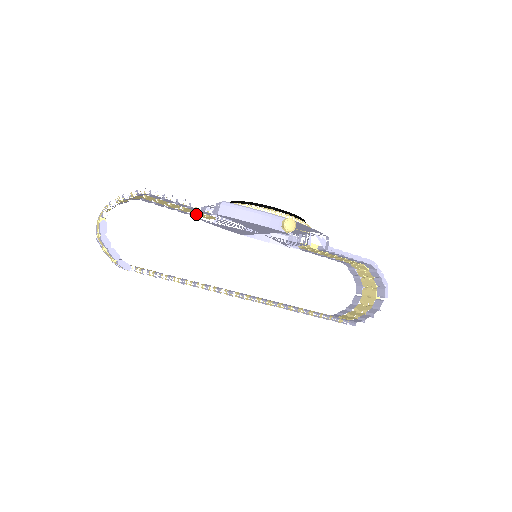
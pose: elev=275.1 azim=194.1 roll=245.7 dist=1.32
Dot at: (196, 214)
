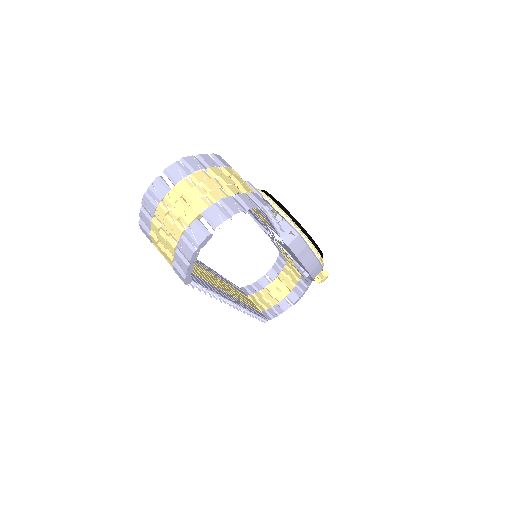
Dot at: occluded
